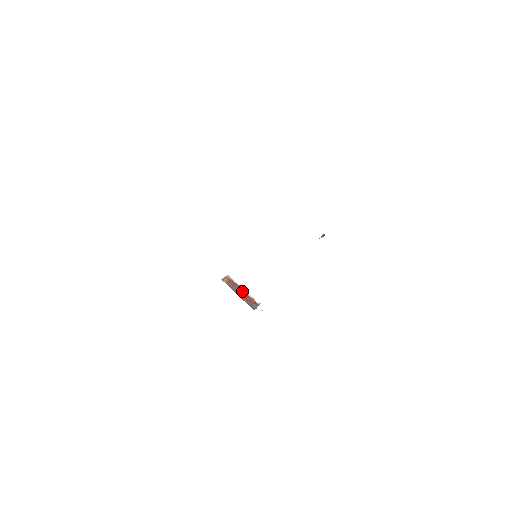
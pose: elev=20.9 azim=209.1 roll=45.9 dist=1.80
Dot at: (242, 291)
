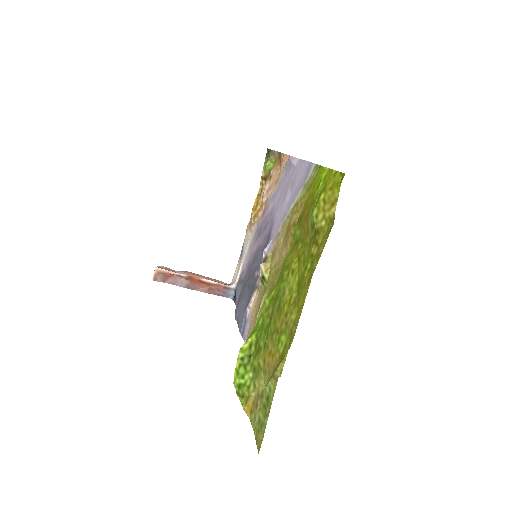
Dot at: (197, 282)
